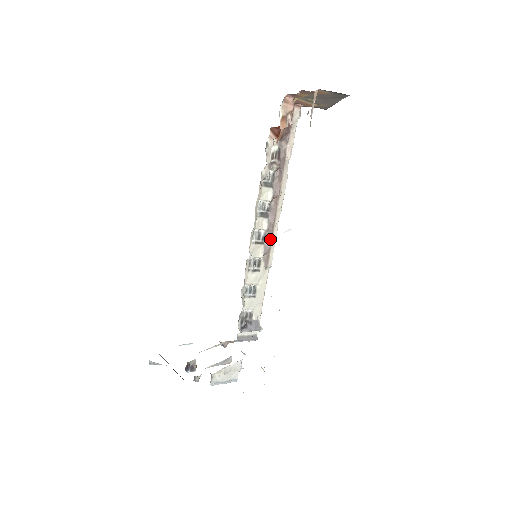
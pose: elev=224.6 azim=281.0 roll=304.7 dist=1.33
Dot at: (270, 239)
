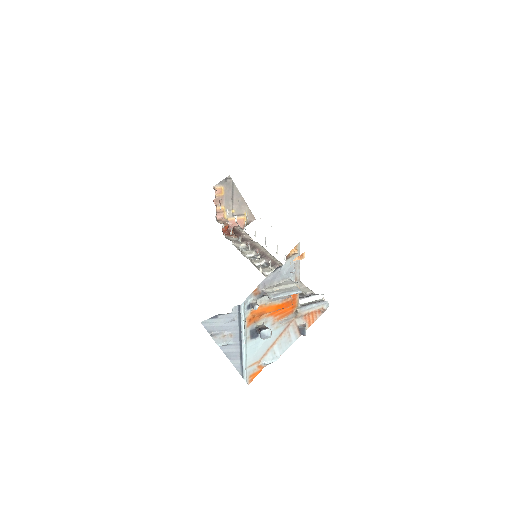
Dot at: (273, 262)
